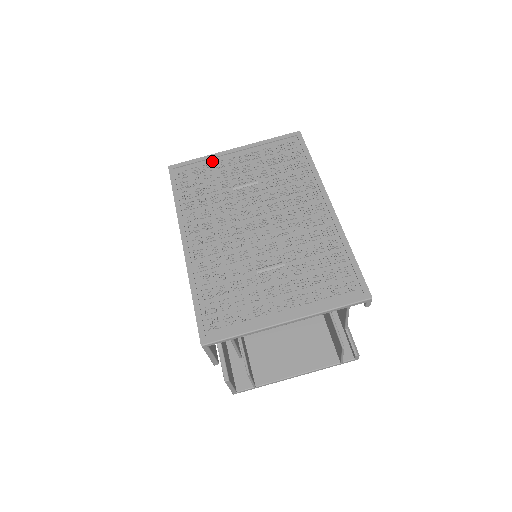
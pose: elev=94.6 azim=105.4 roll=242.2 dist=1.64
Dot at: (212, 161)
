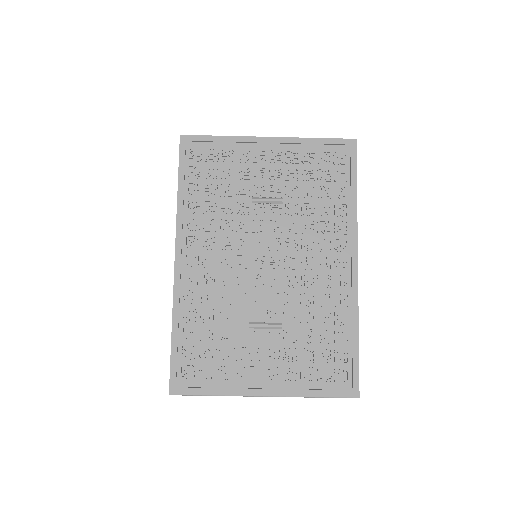
Dot at: (236, 147)
